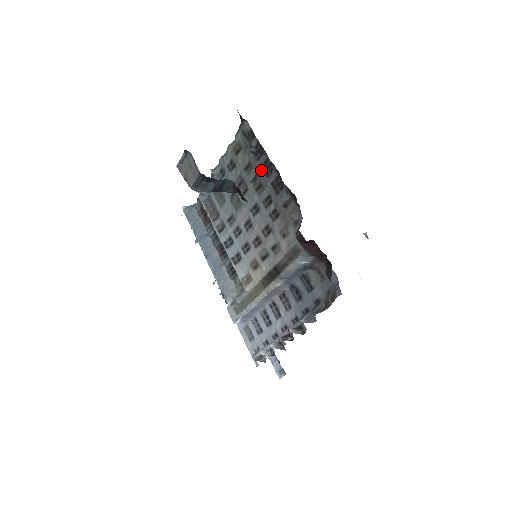
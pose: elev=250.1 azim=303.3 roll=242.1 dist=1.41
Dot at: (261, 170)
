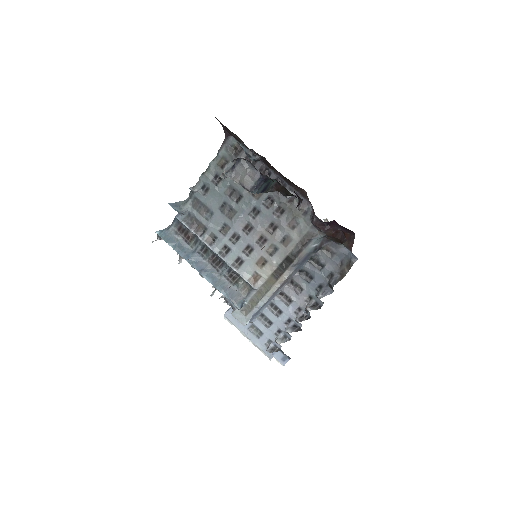
Dot at: occluded
